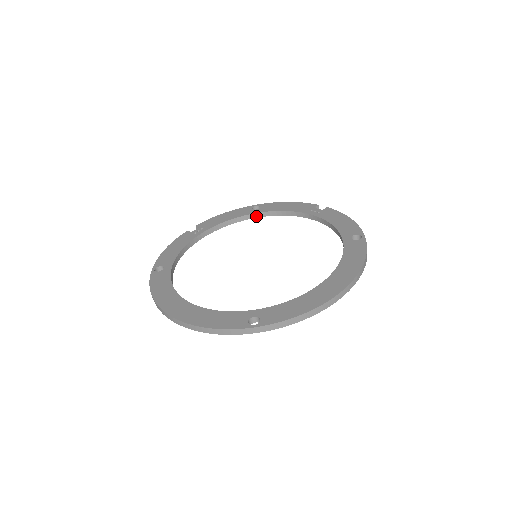
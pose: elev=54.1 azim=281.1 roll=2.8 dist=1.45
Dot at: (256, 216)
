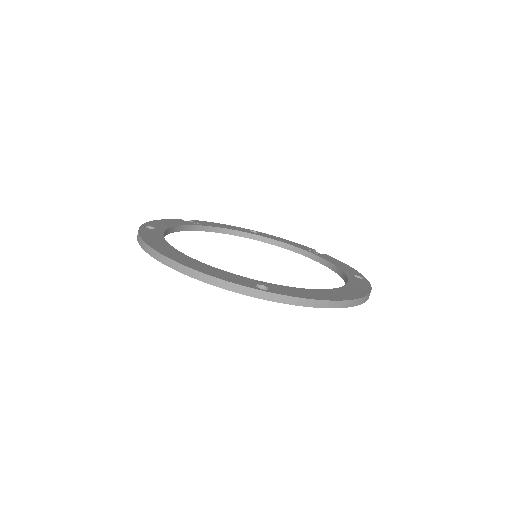
Dot at: (252, 237)
